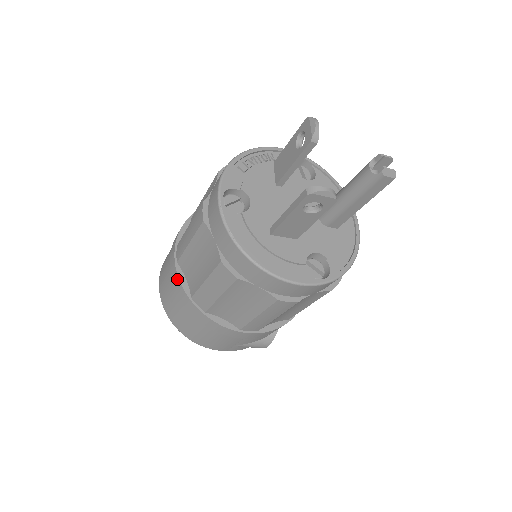
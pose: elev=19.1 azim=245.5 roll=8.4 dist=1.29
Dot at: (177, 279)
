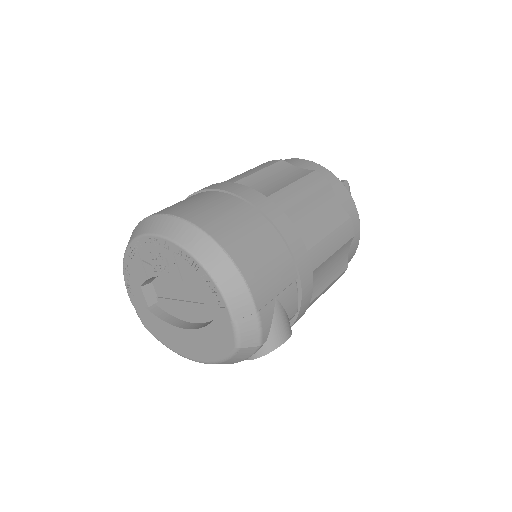
Dot at: (241, 186)
